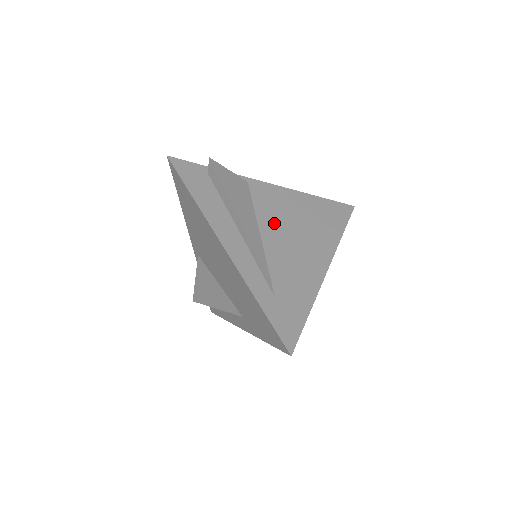
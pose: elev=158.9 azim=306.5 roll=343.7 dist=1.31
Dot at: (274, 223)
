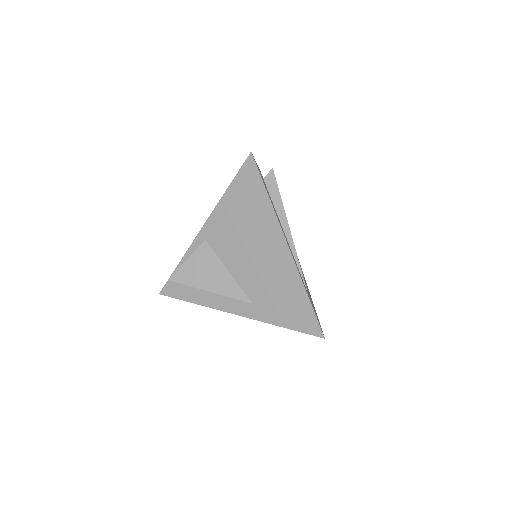
Dot at: occluded
